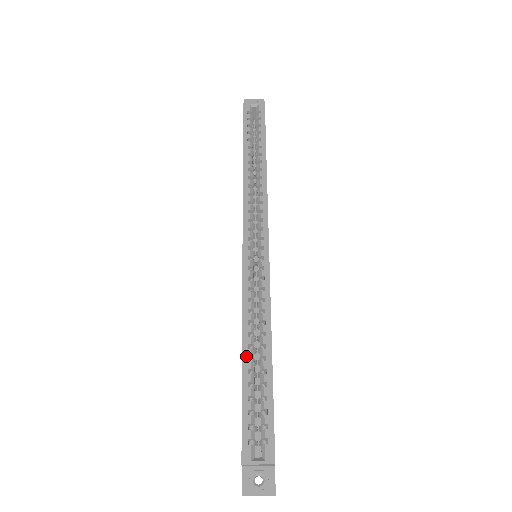
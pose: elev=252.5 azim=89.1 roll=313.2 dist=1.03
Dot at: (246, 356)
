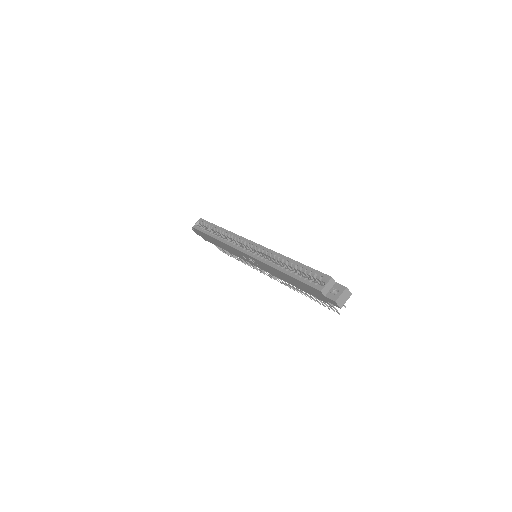
Dot at: (284, 271)
